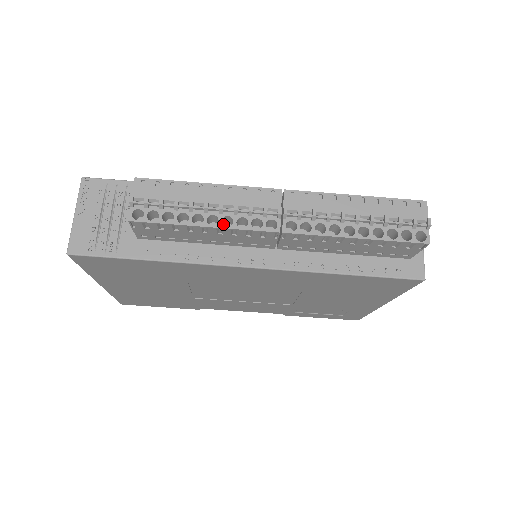
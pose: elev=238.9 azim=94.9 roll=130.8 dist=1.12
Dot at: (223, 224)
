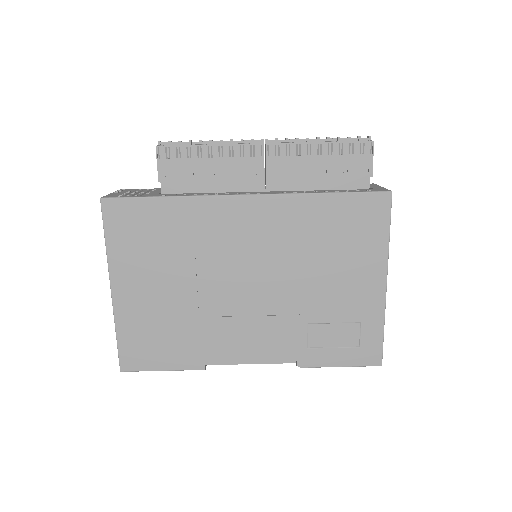
Dot at: occluded
